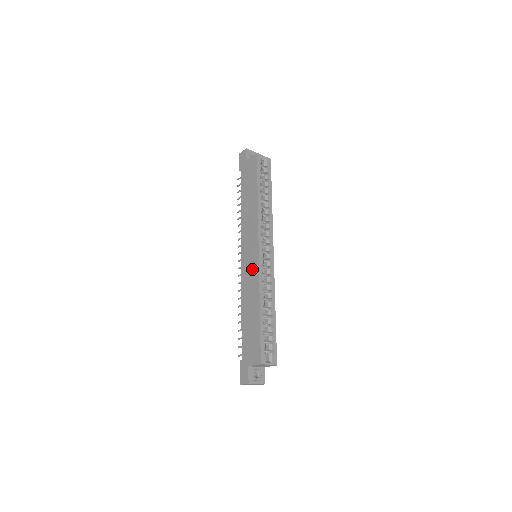
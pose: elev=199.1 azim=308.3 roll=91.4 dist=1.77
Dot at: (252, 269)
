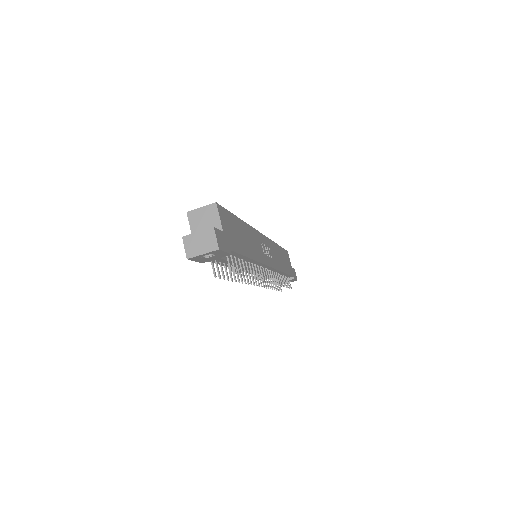
Dot at: occluded
